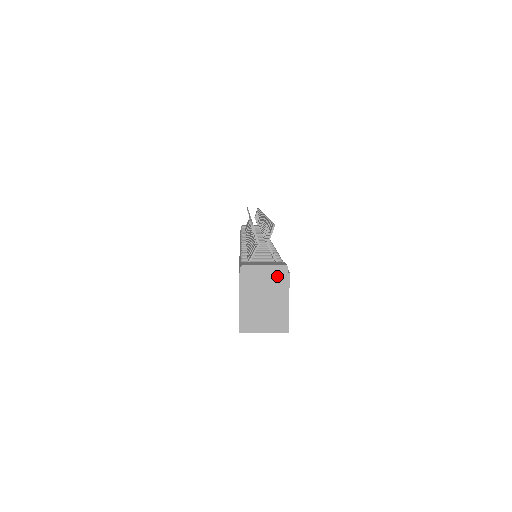
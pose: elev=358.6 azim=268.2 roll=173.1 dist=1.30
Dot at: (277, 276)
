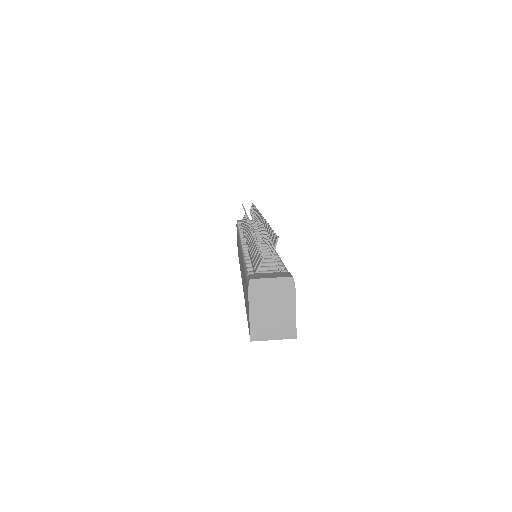
Dot at: (284, 287)
